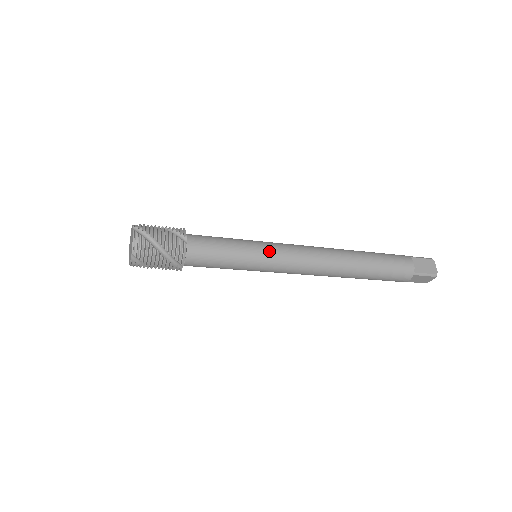
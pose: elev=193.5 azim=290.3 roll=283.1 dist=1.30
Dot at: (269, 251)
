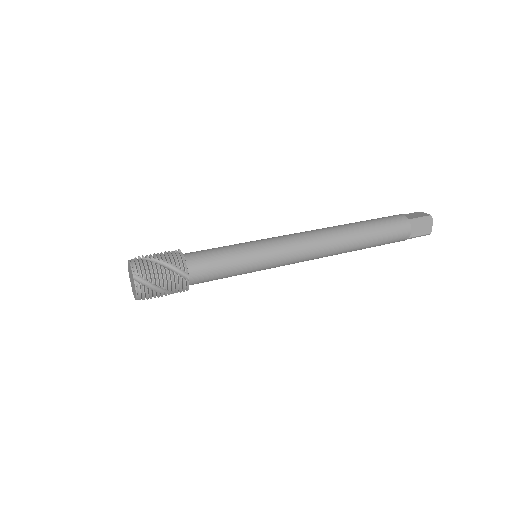
Dot at: (270, 260)
